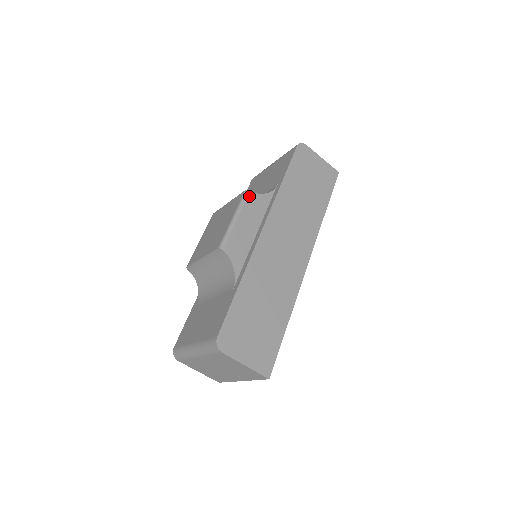
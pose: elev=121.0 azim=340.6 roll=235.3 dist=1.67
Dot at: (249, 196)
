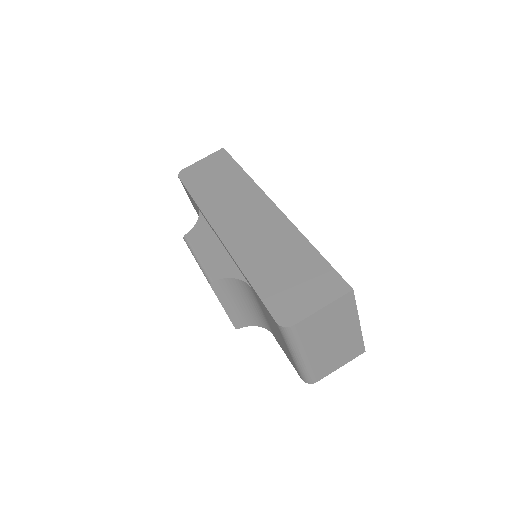
Dot at: (189, 237)
